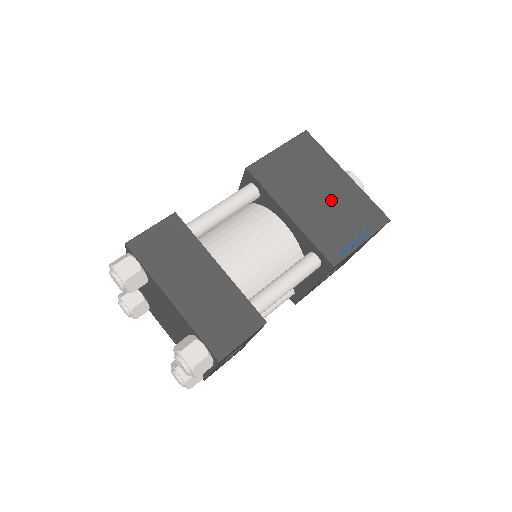
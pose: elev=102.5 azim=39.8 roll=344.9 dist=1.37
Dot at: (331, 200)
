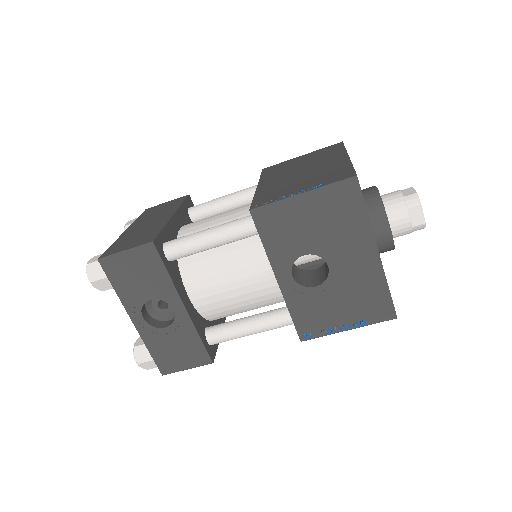
Dot at: (308, 173)
